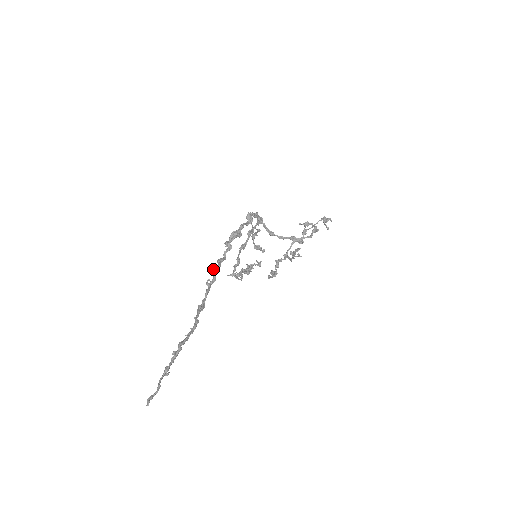
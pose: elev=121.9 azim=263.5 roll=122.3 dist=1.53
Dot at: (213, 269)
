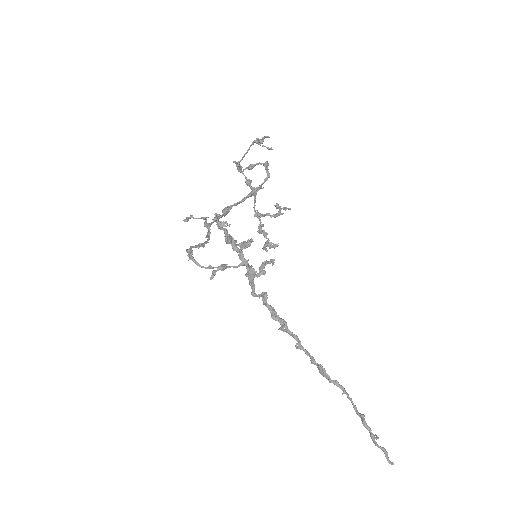
Dot at: occluded
